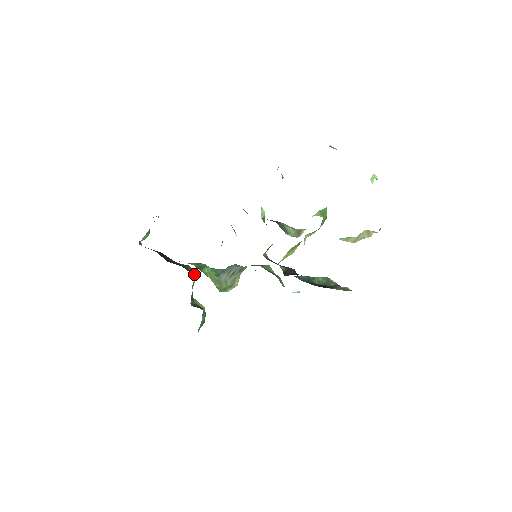
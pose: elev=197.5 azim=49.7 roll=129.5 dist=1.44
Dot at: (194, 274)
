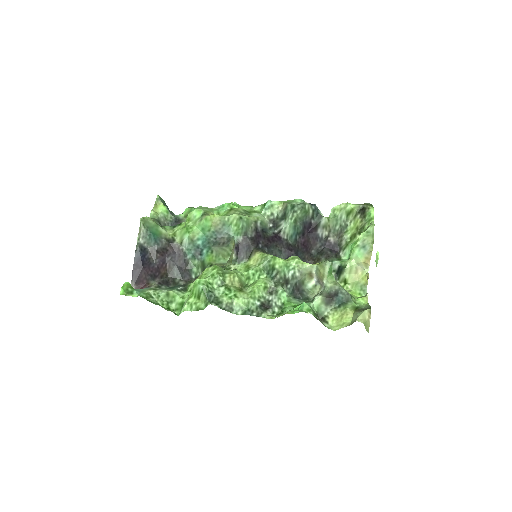
Dot at: (153, 225)
